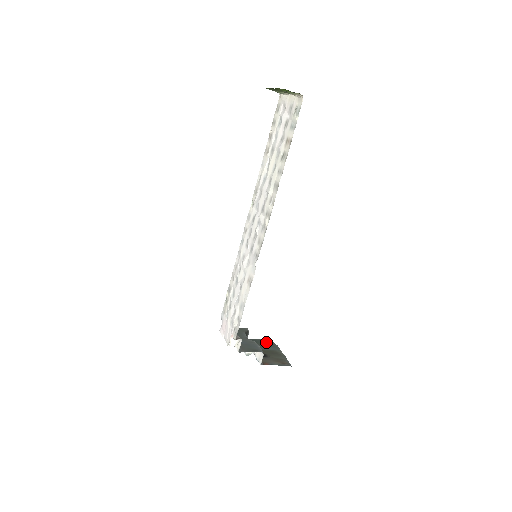
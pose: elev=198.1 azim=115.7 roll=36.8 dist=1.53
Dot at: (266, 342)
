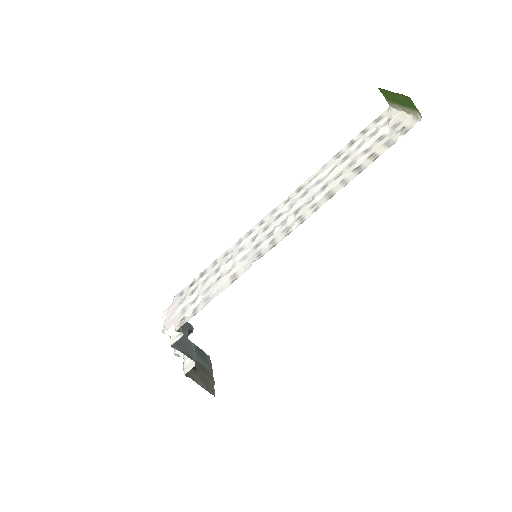
Dot at: (203, 353)
